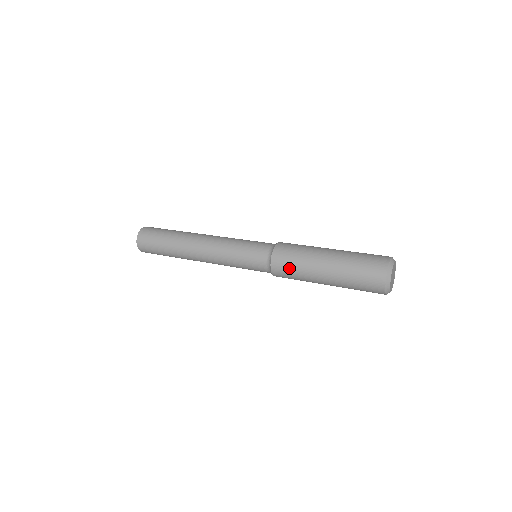
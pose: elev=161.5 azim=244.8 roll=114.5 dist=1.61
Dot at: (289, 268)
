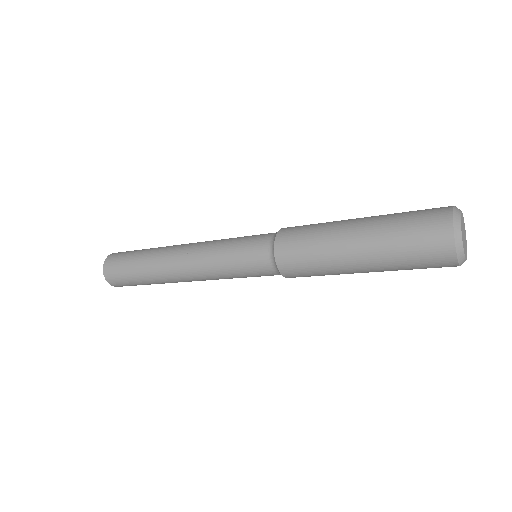
Dot at: (301, 245)
